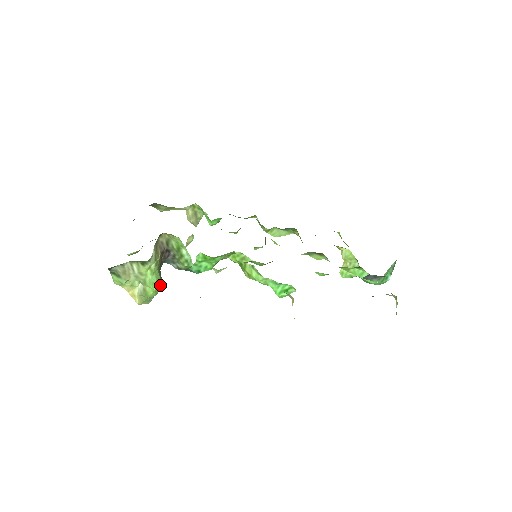
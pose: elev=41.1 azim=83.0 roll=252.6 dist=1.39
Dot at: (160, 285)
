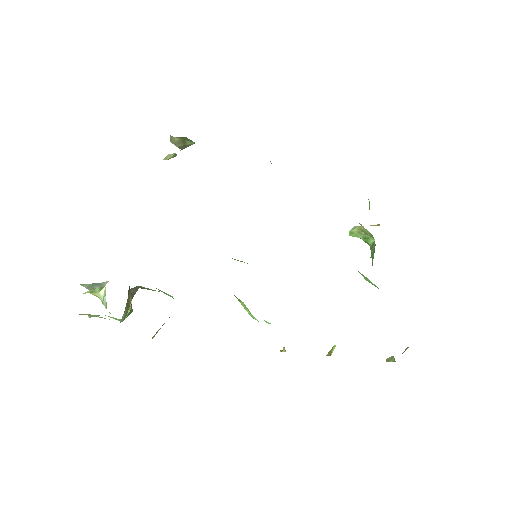
Dot at: (129, 314)
